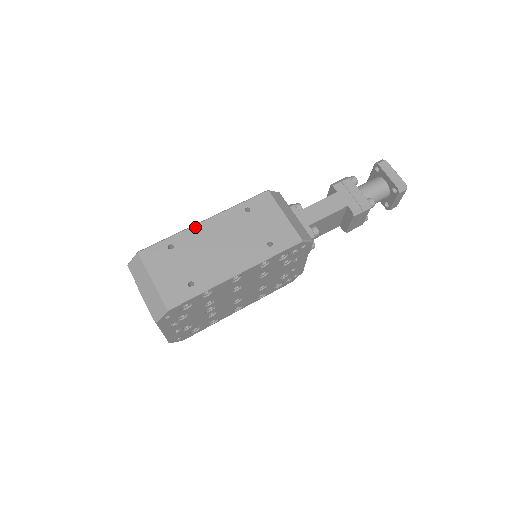
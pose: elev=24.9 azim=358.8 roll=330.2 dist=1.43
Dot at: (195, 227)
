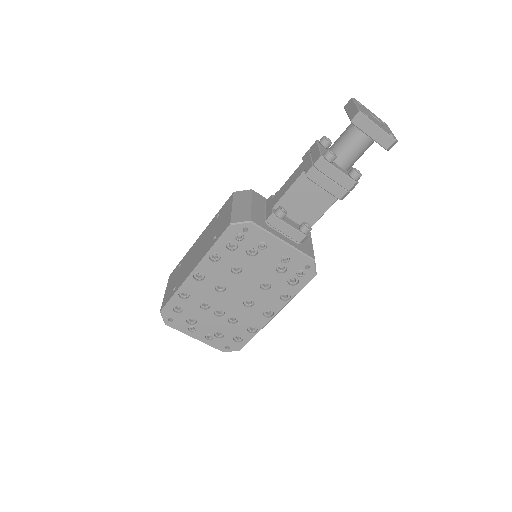
Dot at: (194, 245)
